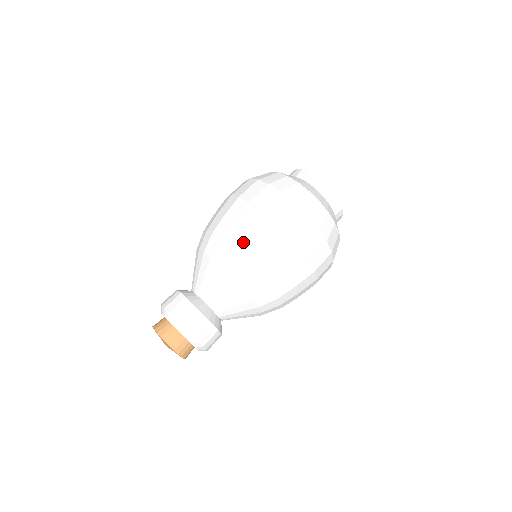
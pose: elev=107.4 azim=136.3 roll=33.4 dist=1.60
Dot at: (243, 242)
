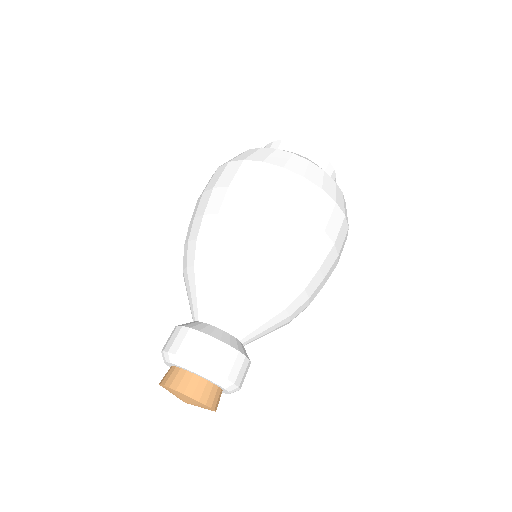
Dot at: (240, 232)
